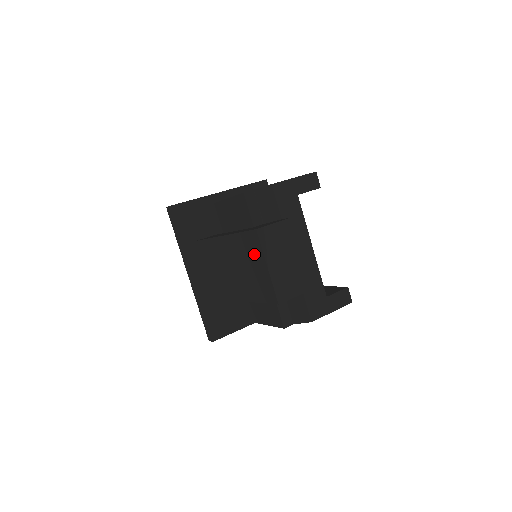
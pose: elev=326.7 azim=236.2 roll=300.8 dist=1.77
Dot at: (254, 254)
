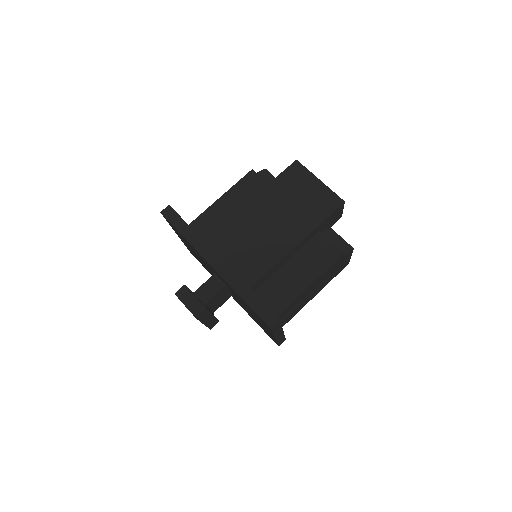
Dot at: (300, 182)
